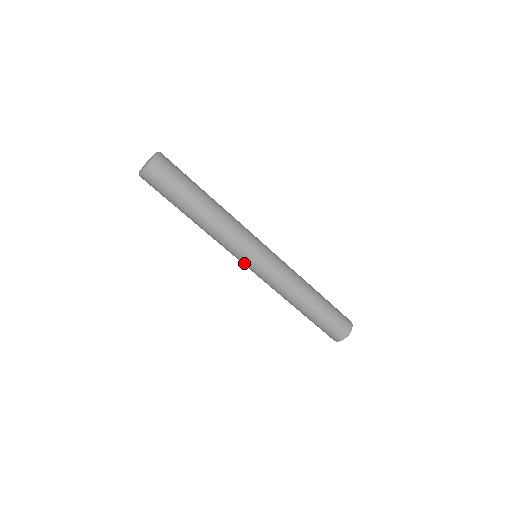
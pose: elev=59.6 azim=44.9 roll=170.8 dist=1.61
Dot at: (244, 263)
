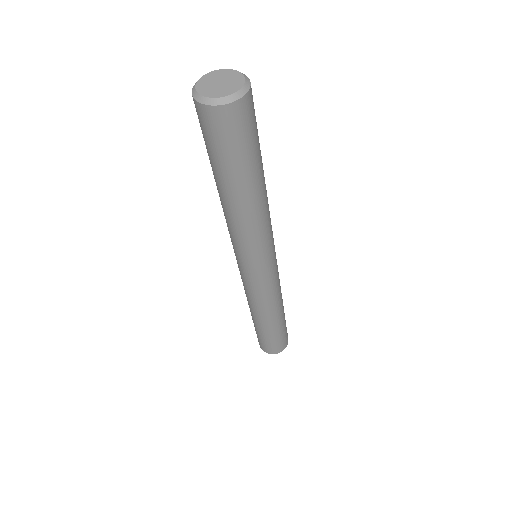
Dot at: (236, 256)
